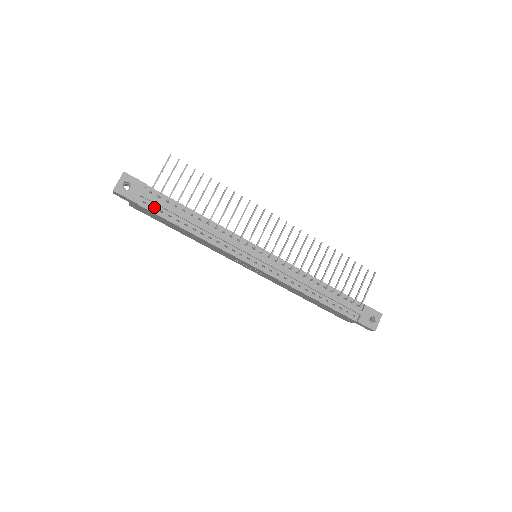
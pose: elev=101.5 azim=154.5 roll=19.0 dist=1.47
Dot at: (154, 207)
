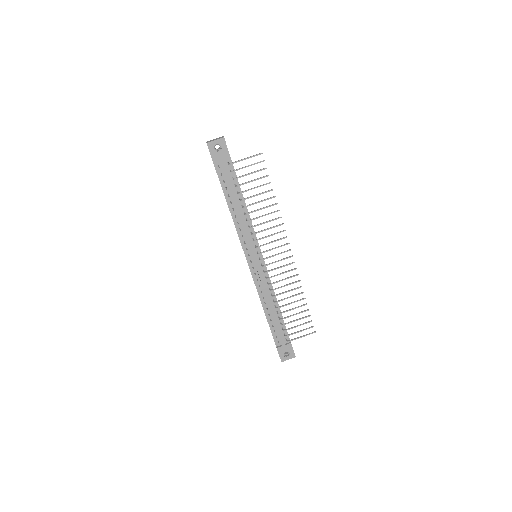
Dot at: (222, 174)
